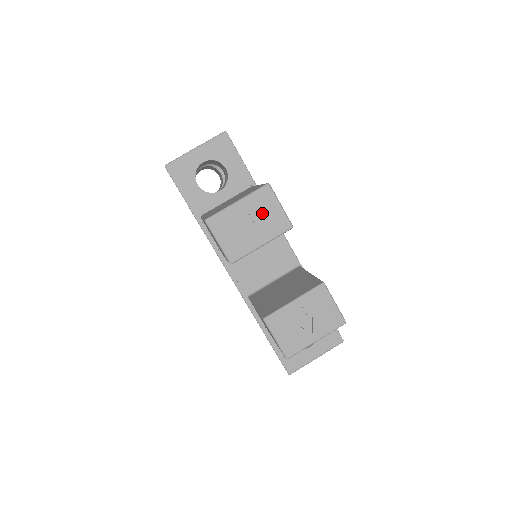
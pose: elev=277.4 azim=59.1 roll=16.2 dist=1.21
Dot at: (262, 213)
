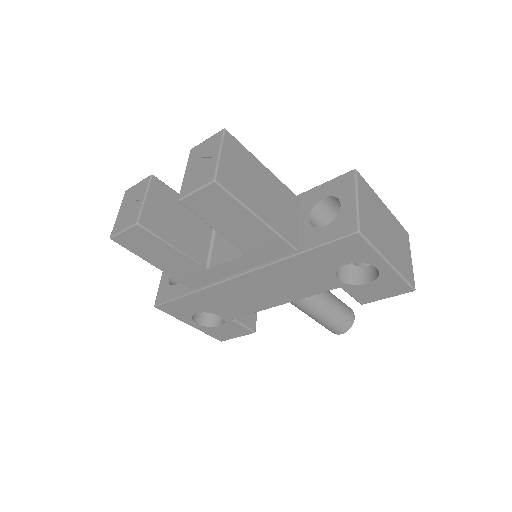
Dot at: (132, 196)
